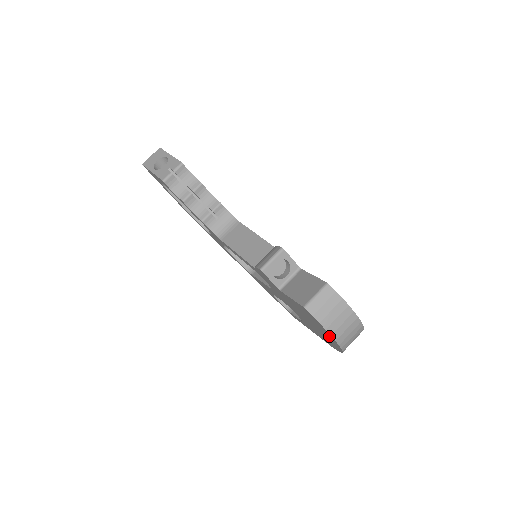
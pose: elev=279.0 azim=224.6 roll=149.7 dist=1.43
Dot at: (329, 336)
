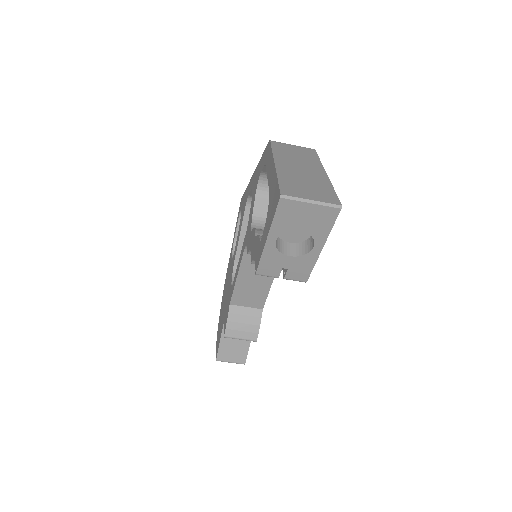
Dot at: occluded
